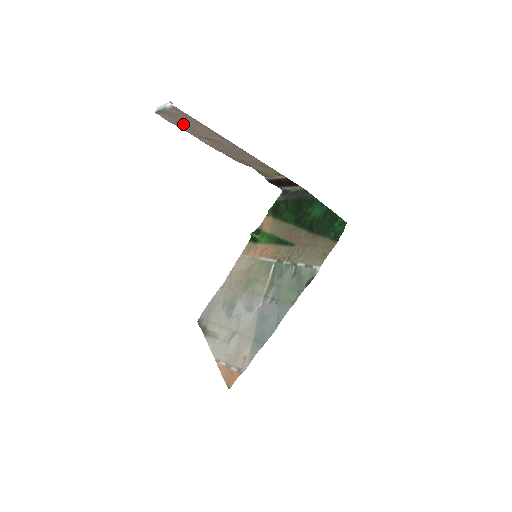
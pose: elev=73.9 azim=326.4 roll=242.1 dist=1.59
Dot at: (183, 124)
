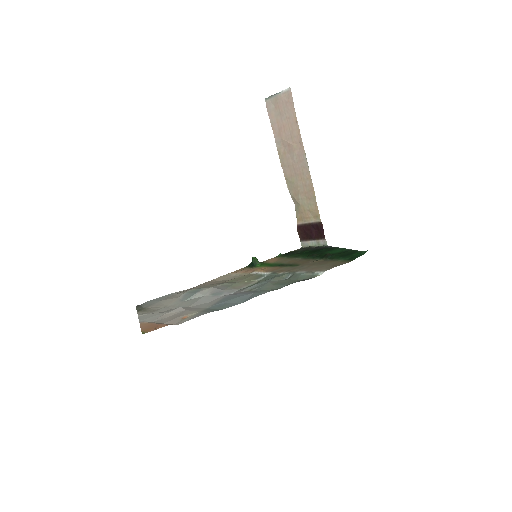
Dot at: (278, 119)
